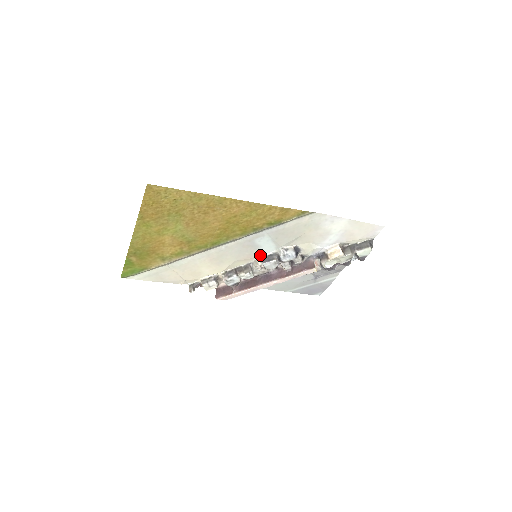
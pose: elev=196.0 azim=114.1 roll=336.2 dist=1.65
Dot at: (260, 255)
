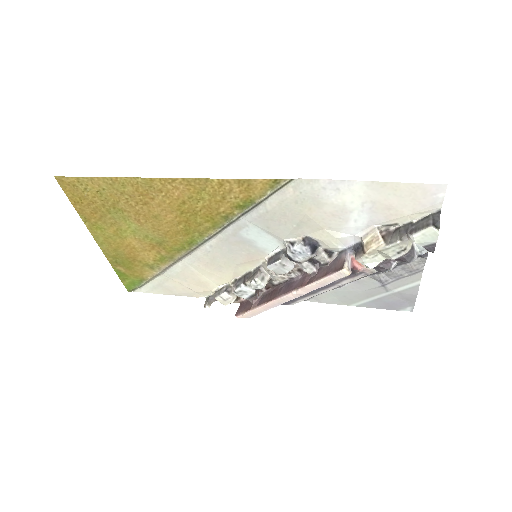
Dot at: (264, 254)
